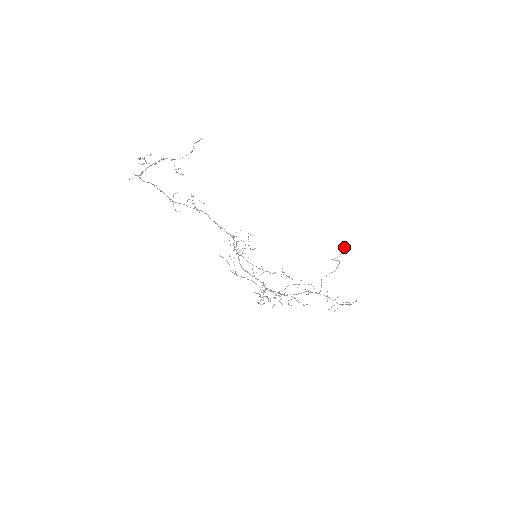
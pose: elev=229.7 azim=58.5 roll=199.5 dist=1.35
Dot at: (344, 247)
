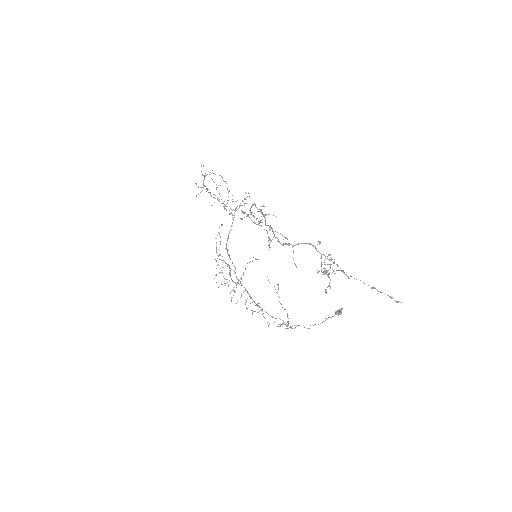
Dot at: occluded
